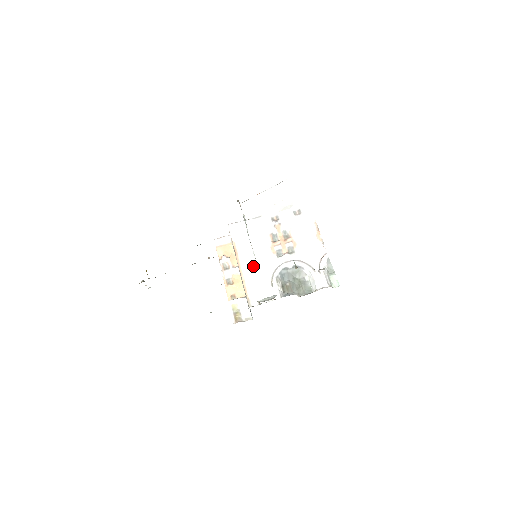
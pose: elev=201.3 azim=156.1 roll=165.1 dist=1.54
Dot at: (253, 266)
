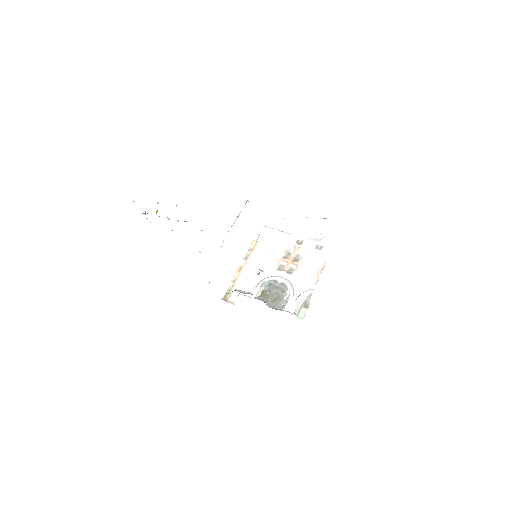
Dot at: (256, 265)
